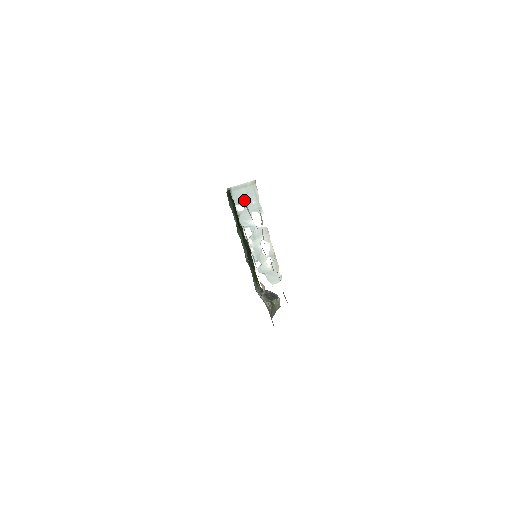
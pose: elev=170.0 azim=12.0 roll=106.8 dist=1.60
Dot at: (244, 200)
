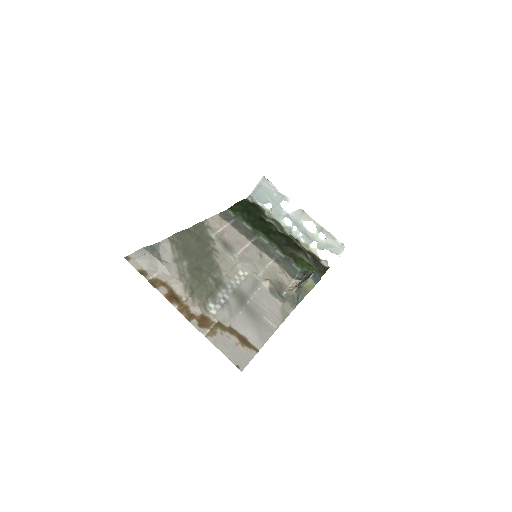
Dot at: (267, 198)
